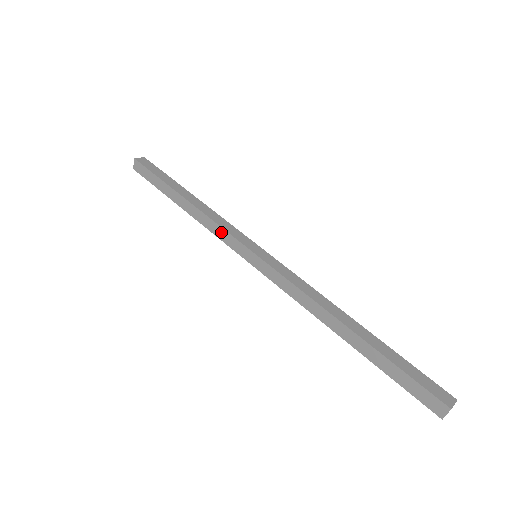
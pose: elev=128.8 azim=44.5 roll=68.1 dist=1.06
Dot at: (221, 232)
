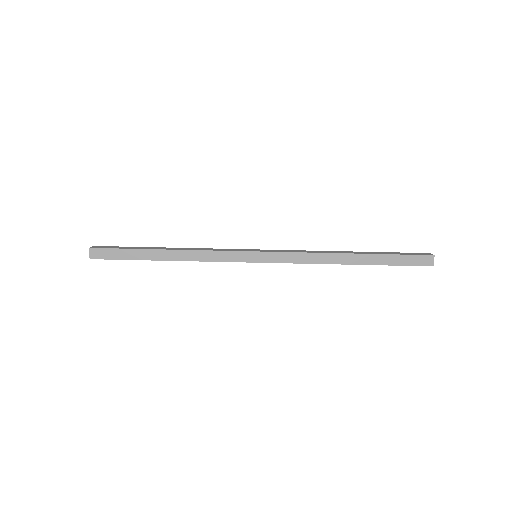
Dot at: (219, 261)
